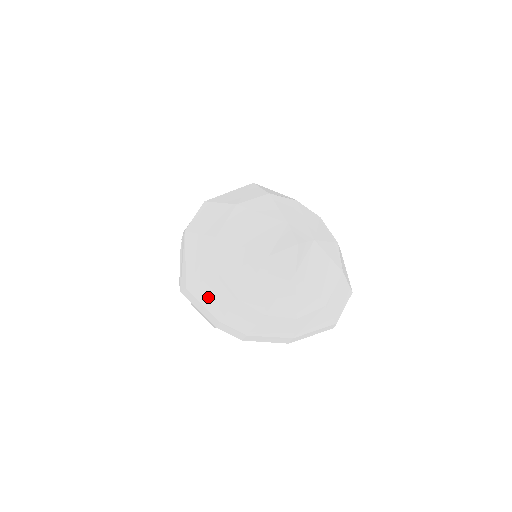
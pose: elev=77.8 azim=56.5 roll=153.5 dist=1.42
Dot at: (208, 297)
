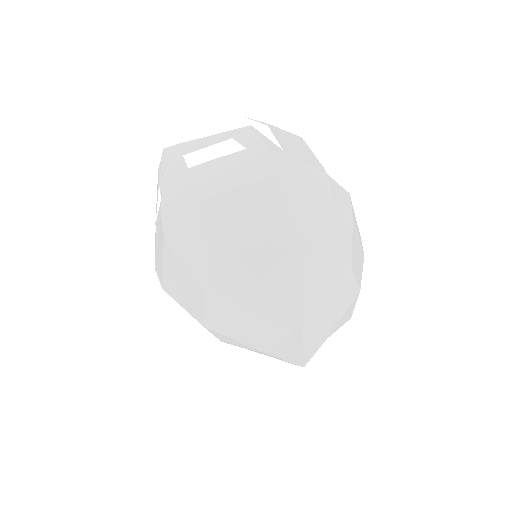
Dot at: occluded
